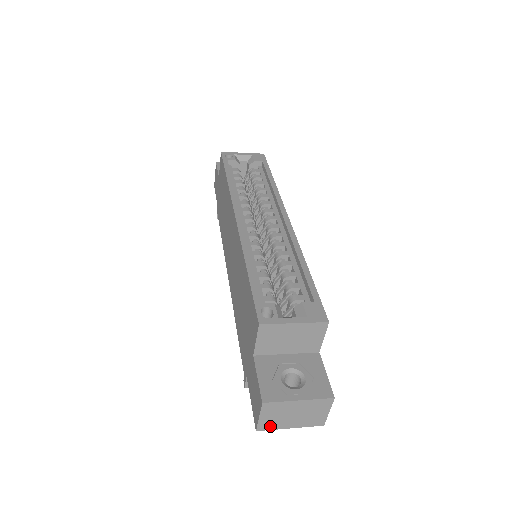
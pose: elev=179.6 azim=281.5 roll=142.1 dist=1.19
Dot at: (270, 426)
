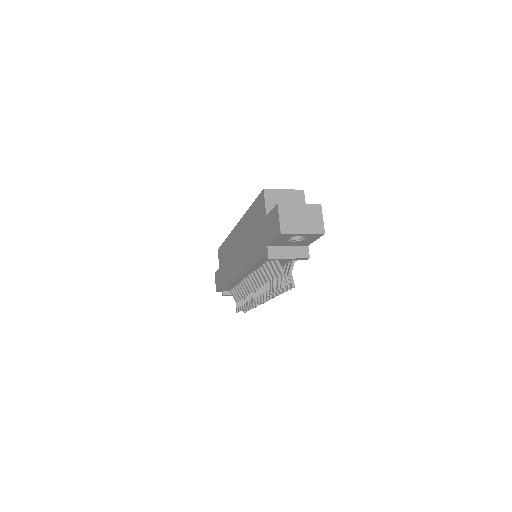
Dot at: (289, 230)
